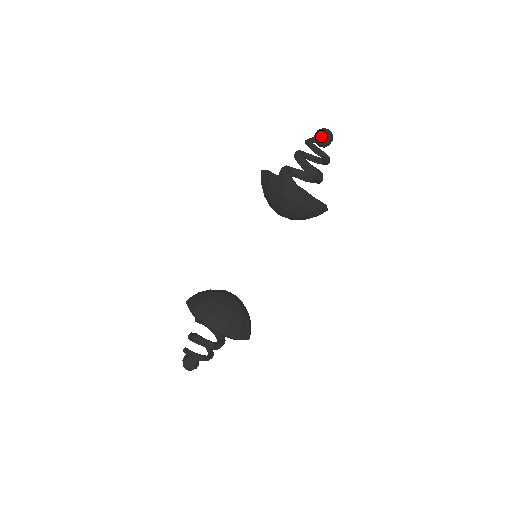
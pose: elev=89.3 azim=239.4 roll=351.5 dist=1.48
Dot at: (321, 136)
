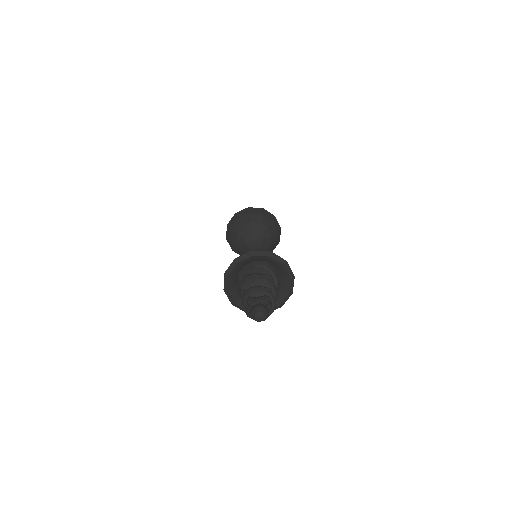
Dot at: occluded
